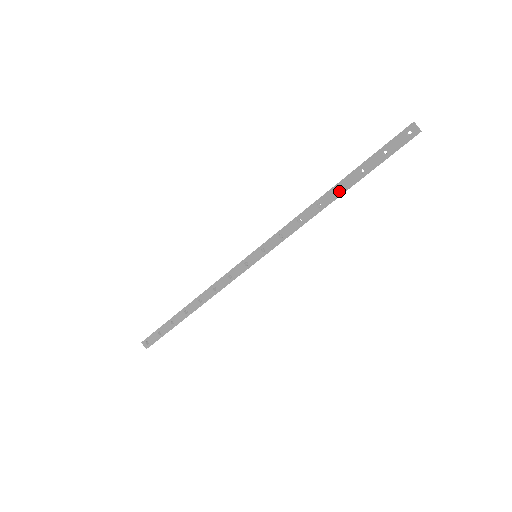
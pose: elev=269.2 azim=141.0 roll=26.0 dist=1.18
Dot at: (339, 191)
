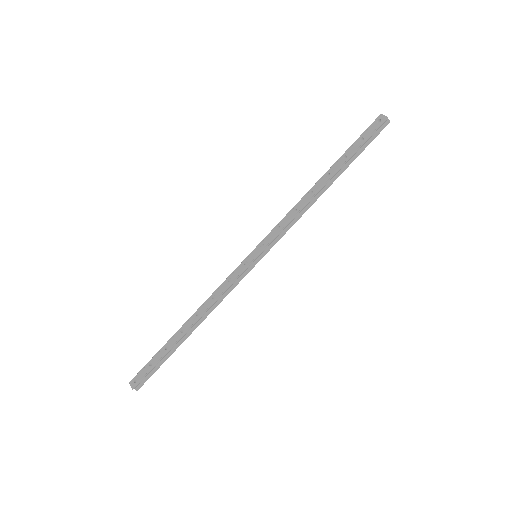
Dot at: (327, 177)
